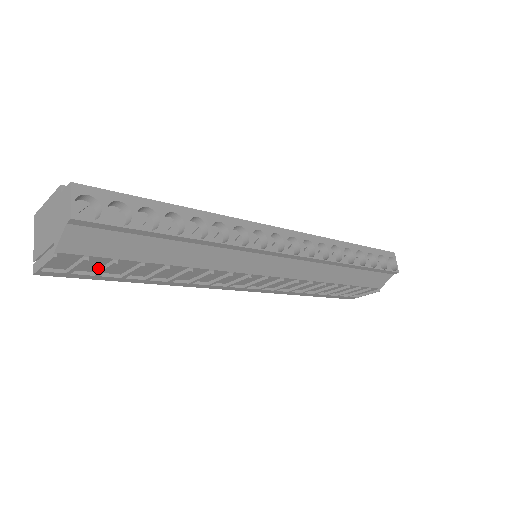
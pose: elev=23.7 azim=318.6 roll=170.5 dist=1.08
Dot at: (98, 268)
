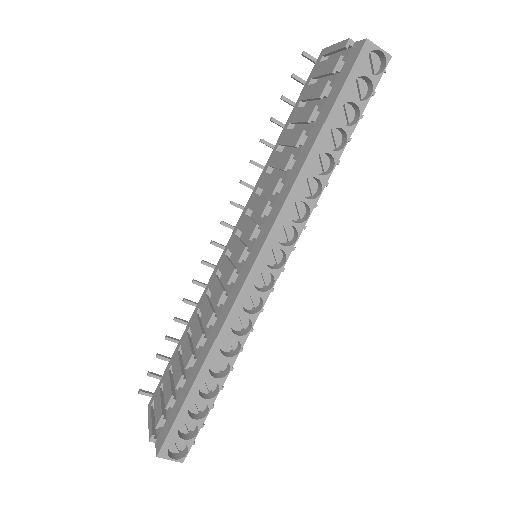
Dot at: occluded
